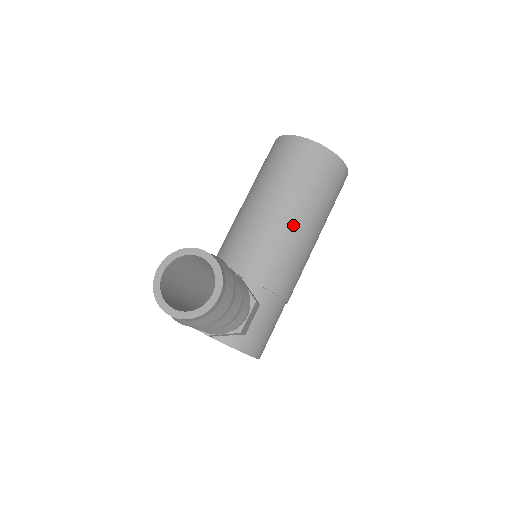
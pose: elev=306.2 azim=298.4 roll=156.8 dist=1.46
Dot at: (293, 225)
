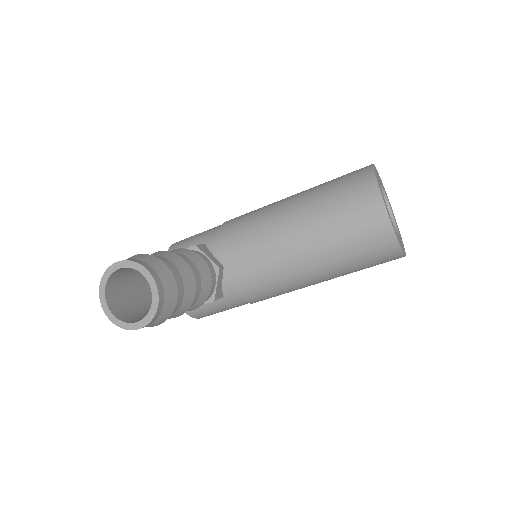
Dot at: (300, 268)
